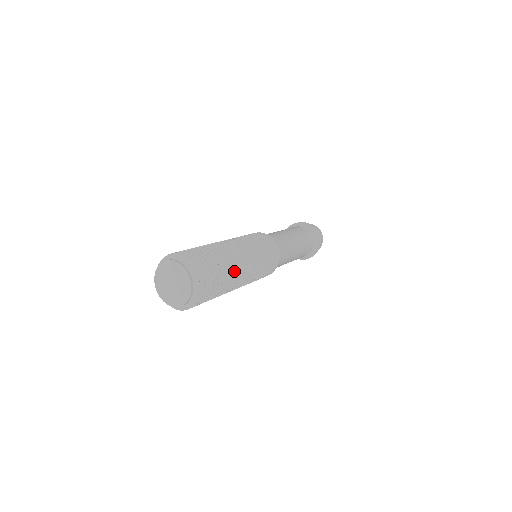
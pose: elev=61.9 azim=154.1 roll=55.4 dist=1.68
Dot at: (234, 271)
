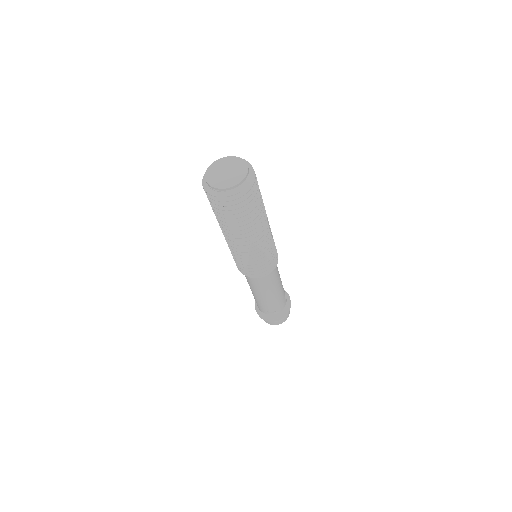
Dot at: (254, 226)
